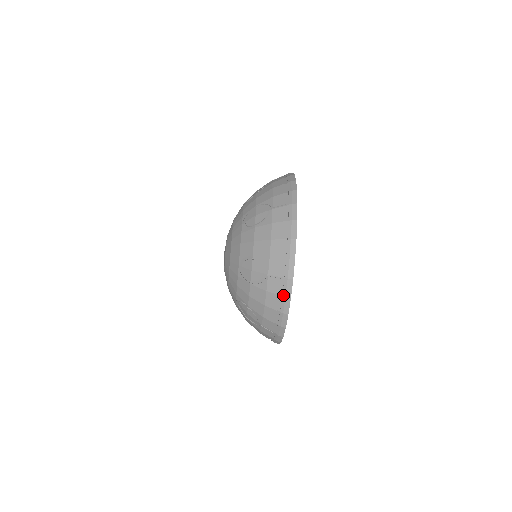
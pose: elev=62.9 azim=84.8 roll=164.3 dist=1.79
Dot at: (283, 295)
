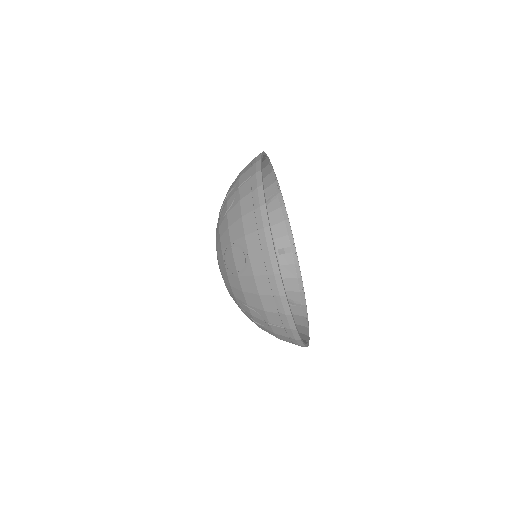
Dot at: (292, 338)
